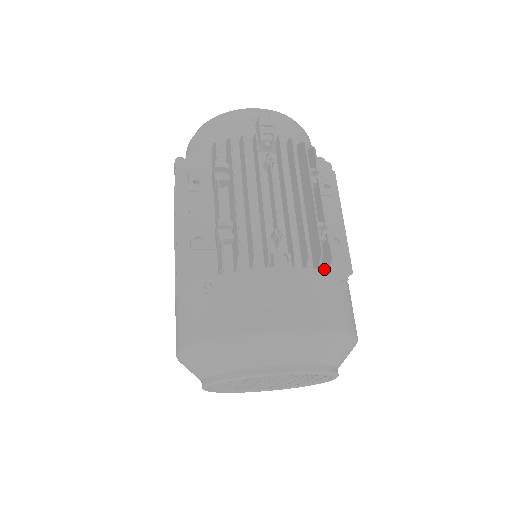
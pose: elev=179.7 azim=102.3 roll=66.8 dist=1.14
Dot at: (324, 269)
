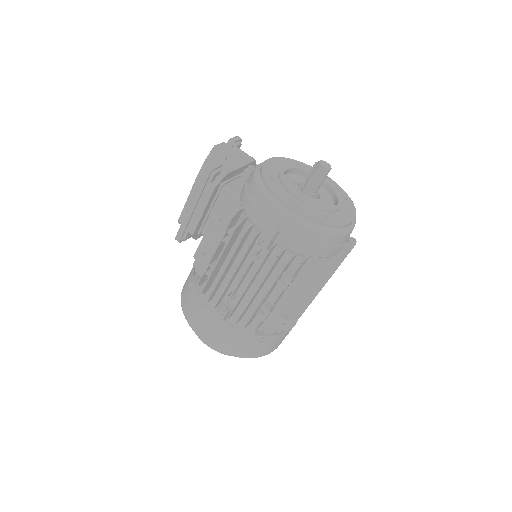
Dot at: occluded
